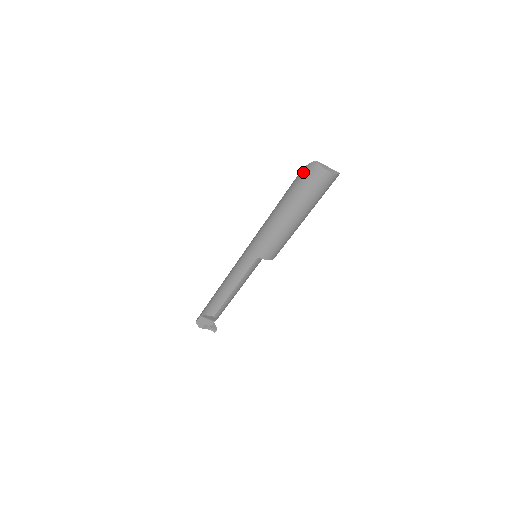
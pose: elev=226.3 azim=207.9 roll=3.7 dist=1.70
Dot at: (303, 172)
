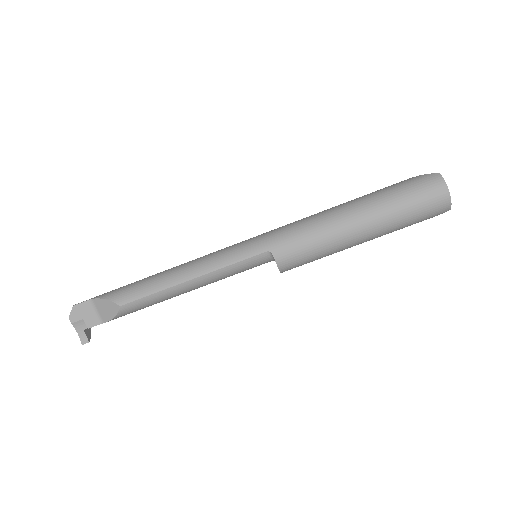
Dot at: (411, 179)
